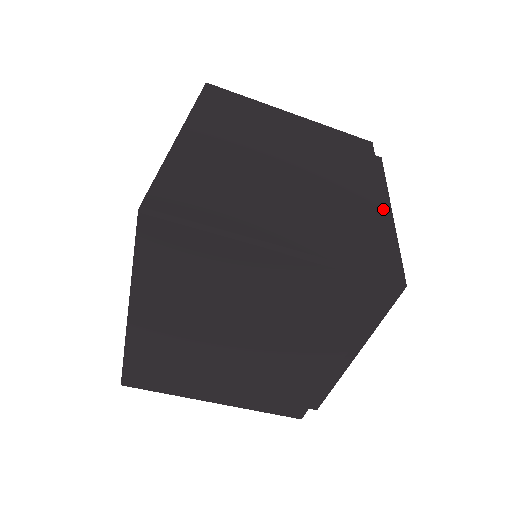
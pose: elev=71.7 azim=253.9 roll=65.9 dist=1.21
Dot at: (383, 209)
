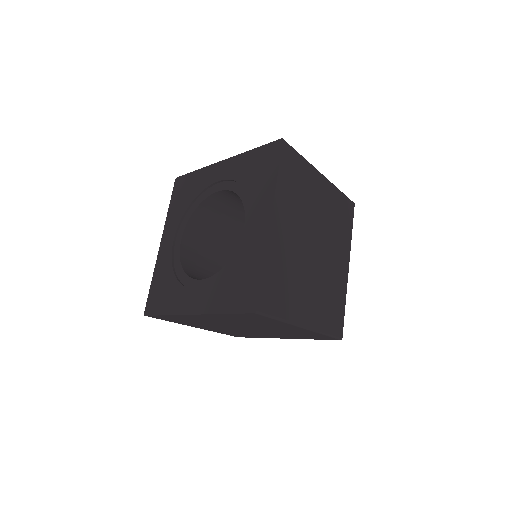
Dot at: (347, 280)
